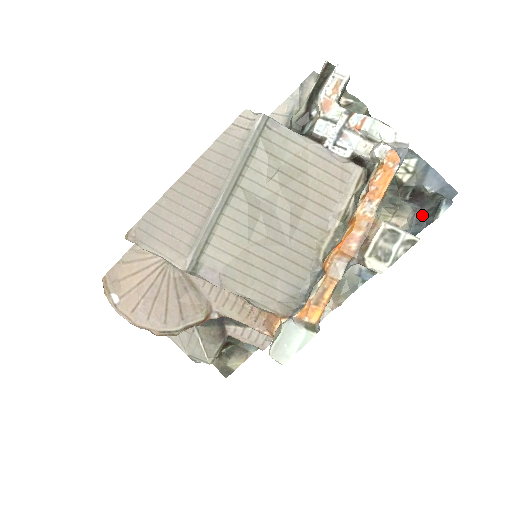
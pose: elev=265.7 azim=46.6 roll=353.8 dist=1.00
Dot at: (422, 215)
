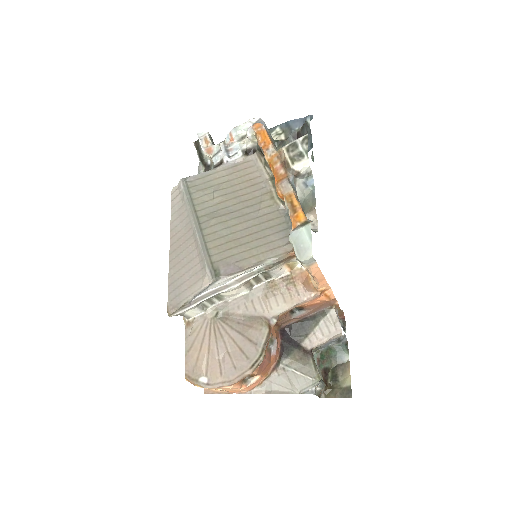
Dot at: occluded
